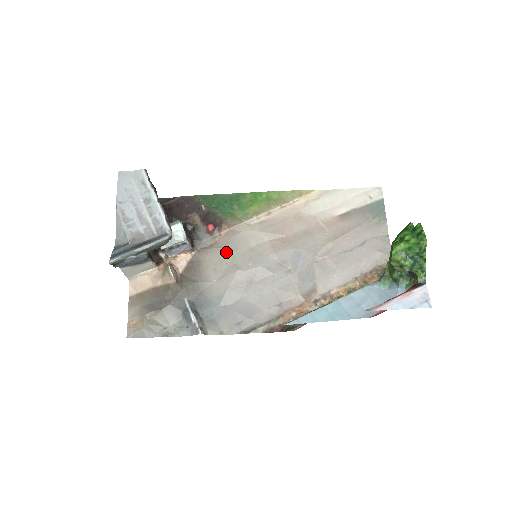
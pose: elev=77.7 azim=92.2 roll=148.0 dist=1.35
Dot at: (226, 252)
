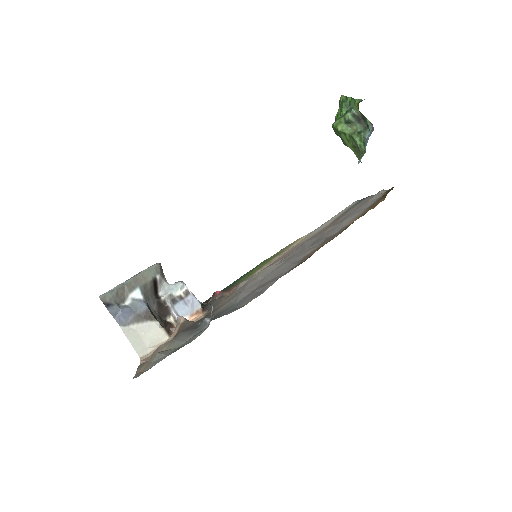
Dot at: (237, 292)
